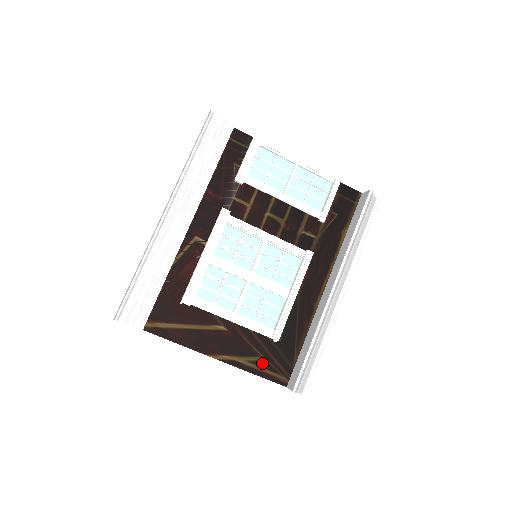
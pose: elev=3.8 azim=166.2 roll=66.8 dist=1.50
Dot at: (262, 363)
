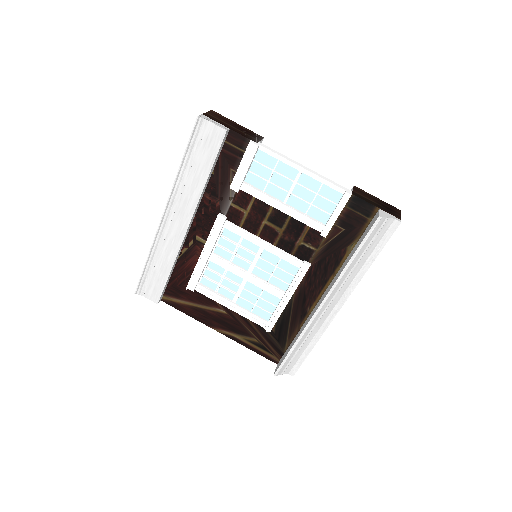
Dot at: (256, 343)
